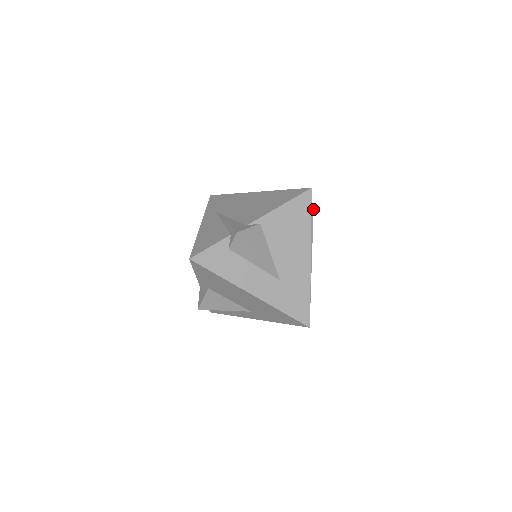
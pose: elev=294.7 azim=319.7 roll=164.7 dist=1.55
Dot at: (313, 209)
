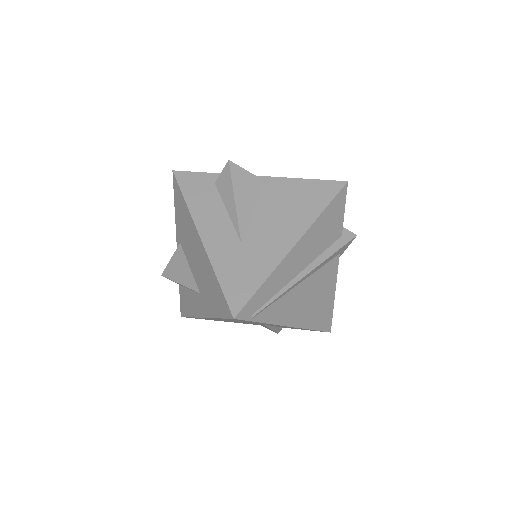
Dot at: (351, 239)
